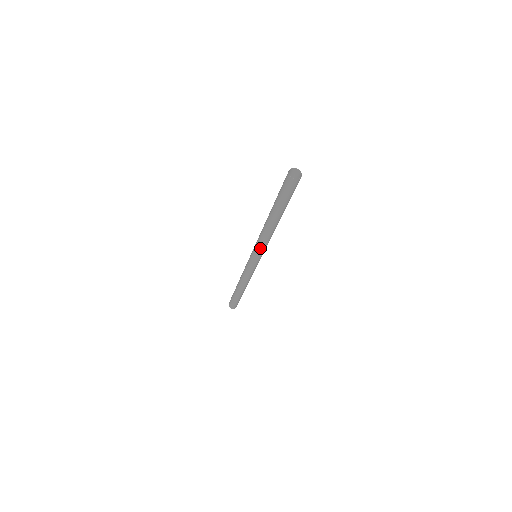
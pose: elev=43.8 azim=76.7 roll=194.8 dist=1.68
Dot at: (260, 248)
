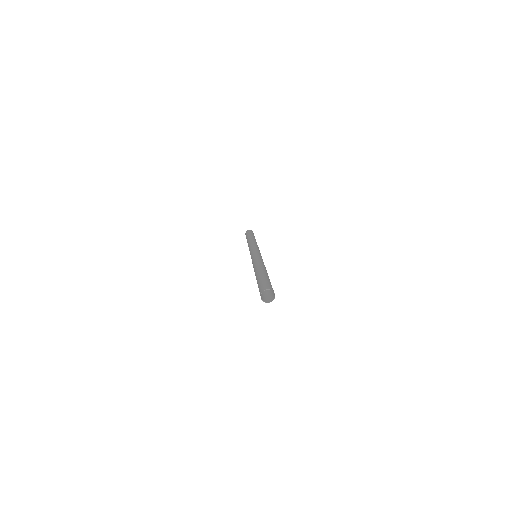
Dot at: occluded
